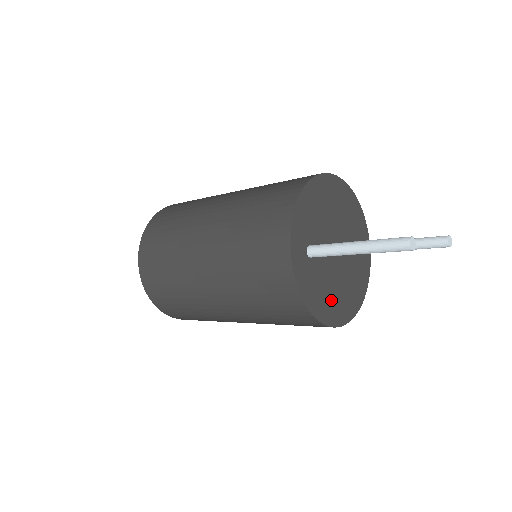
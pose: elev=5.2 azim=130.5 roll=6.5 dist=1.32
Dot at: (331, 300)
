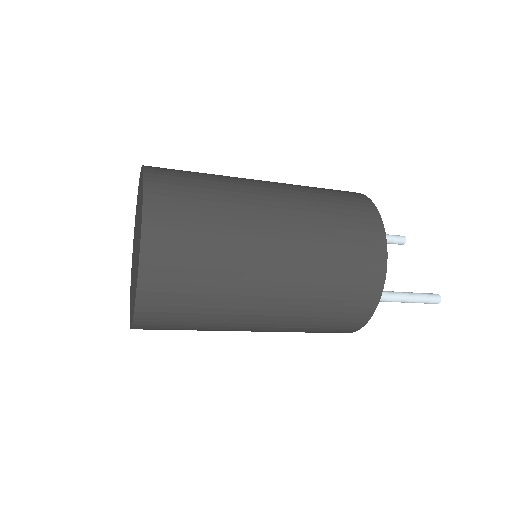
Dot at: occluded
